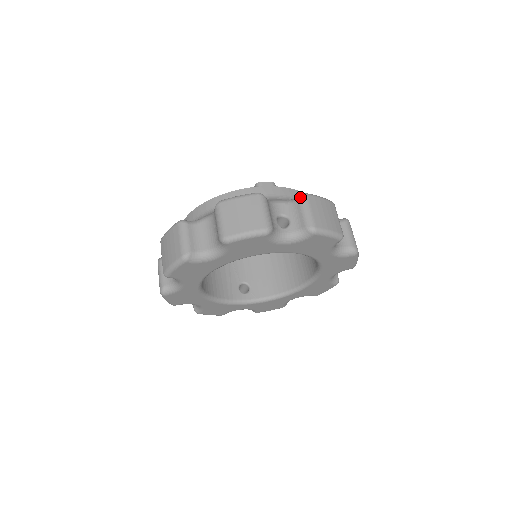
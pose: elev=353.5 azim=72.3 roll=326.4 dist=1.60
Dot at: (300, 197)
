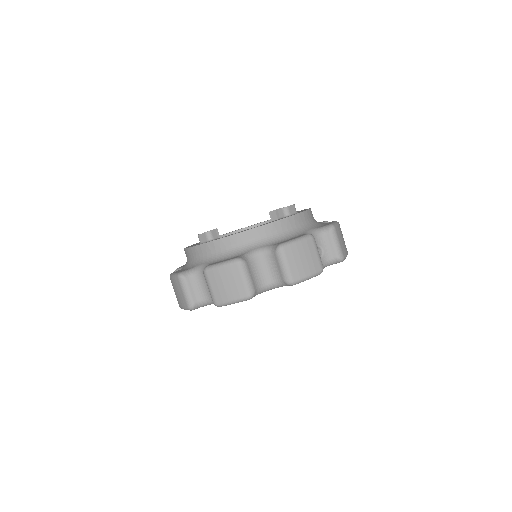
Dot at: (331, 230)
